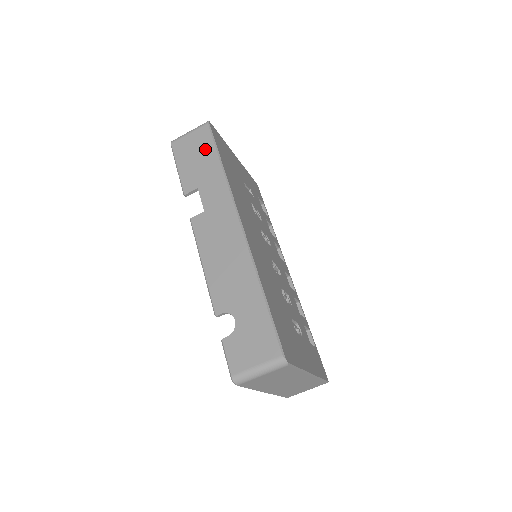
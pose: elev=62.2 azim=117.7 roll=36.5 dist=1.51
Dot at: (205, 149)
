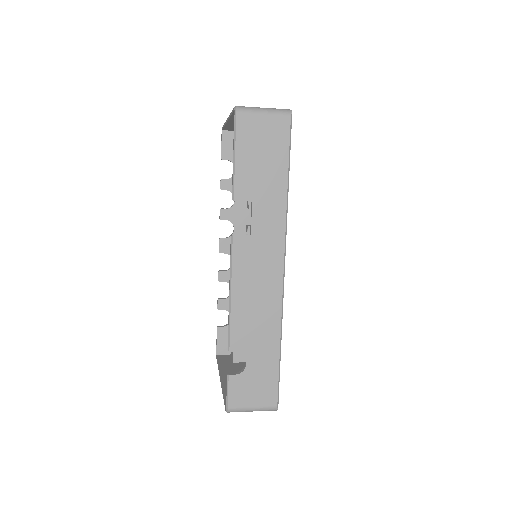
Dot at: (276, 153)
